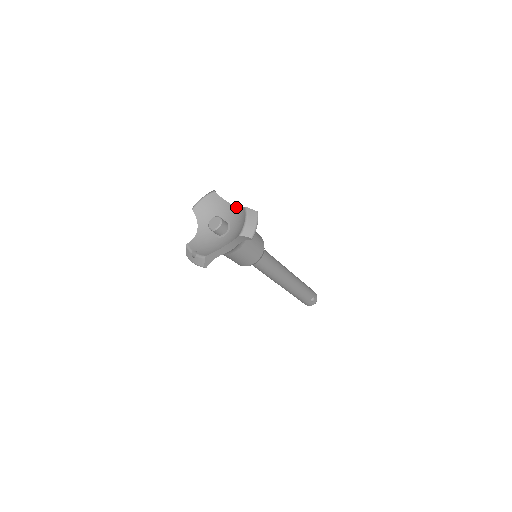
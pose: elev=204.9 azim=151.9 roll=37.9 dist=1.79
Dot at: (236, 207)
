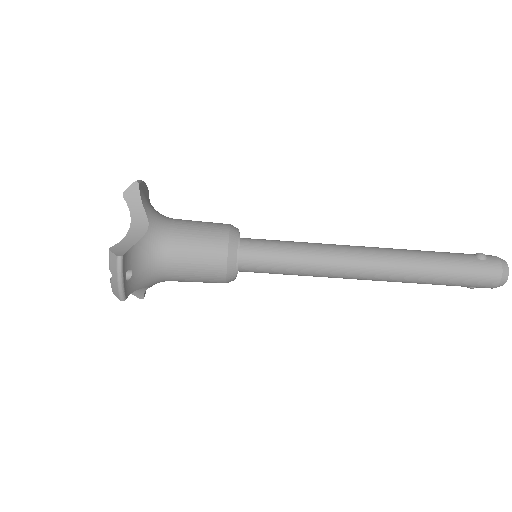
Dot at: occluded
